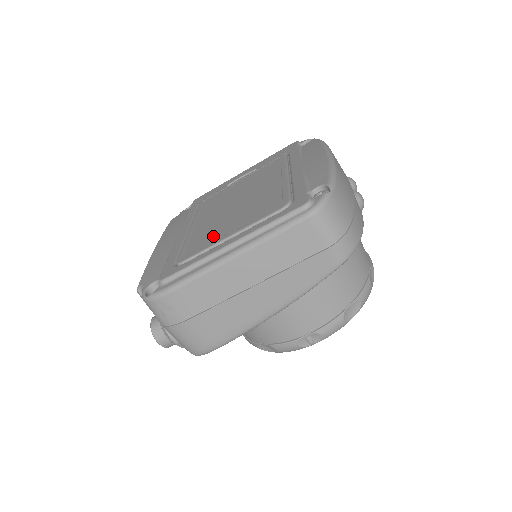
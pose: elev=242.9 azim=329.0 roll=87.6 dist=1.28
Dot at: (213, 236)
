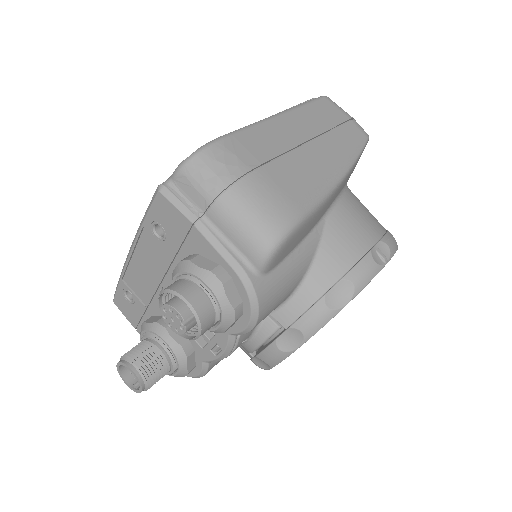
Dot at: occluded
